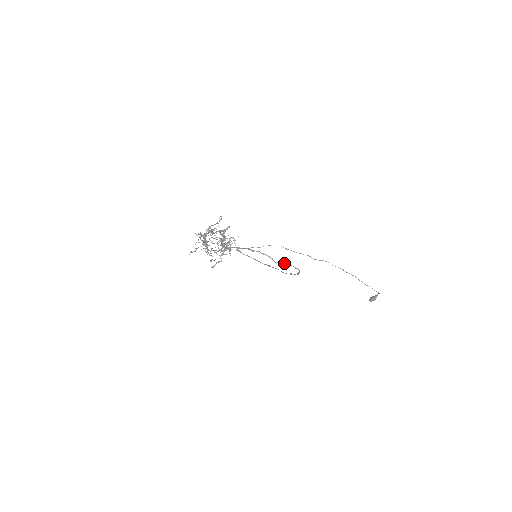
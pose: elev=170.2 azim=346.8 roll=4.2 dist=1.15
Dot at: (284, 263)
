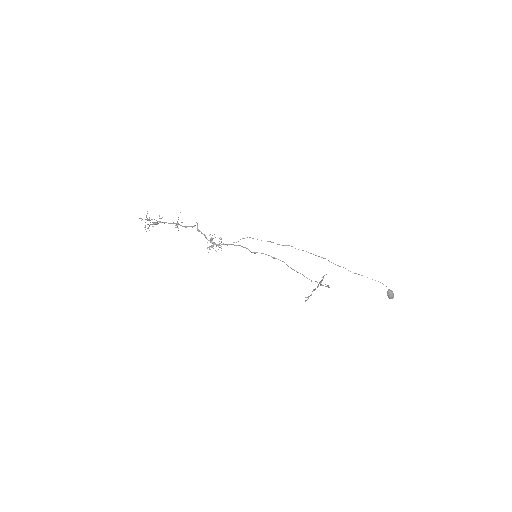
Dot at: occluded
